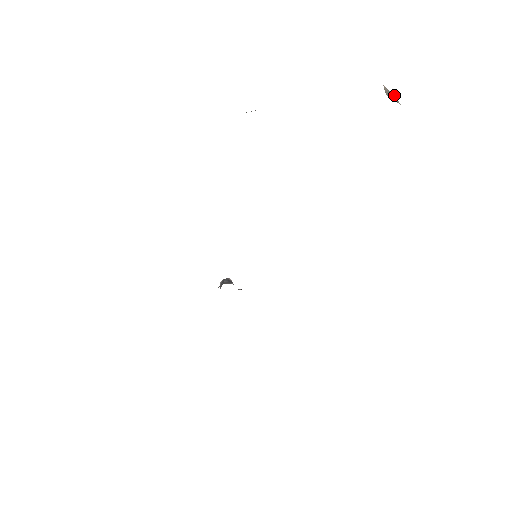
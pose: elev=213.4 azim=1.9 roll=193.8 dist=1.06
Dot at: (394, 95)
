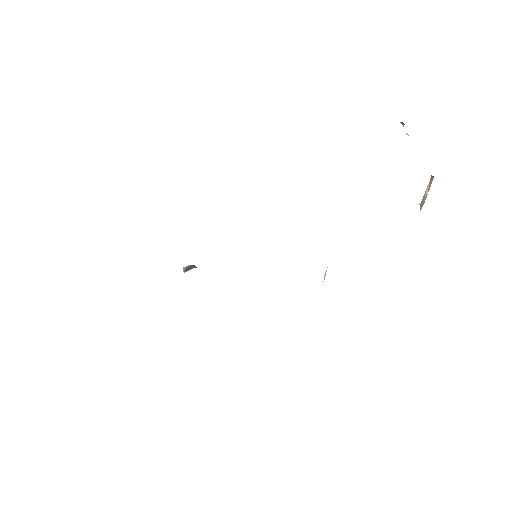
Dot at: occluded
